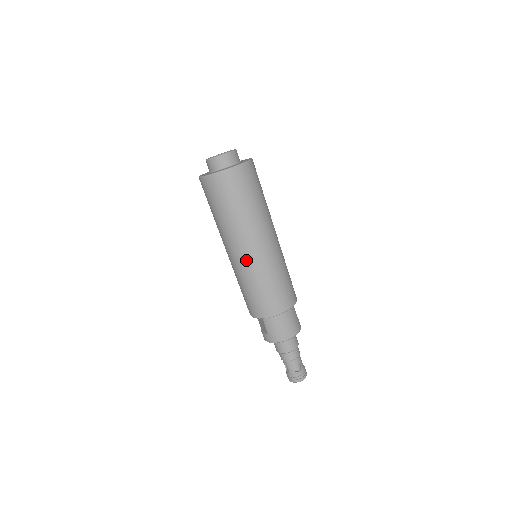
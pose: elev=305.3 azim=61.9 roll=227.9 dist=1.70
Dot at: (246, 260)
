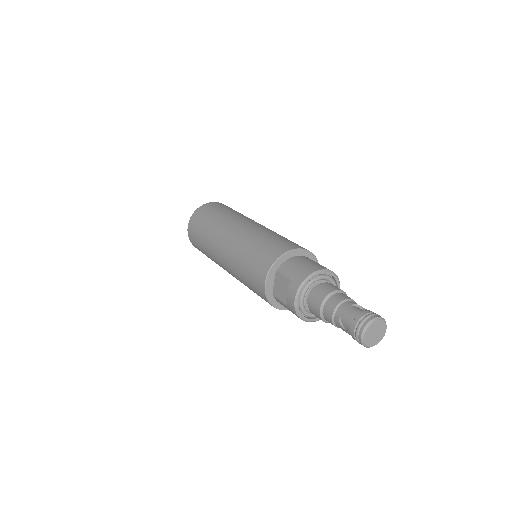
Dot at: (239, 232)
